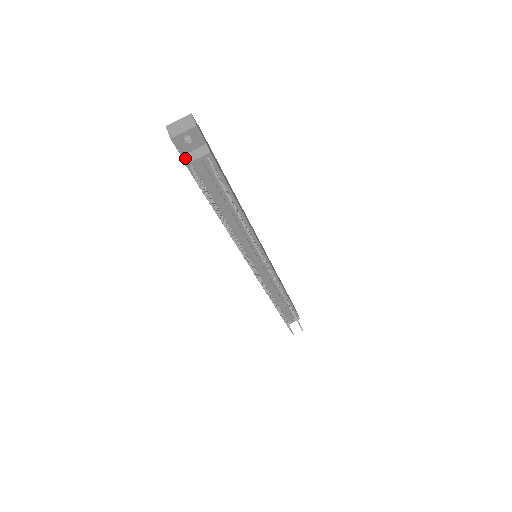
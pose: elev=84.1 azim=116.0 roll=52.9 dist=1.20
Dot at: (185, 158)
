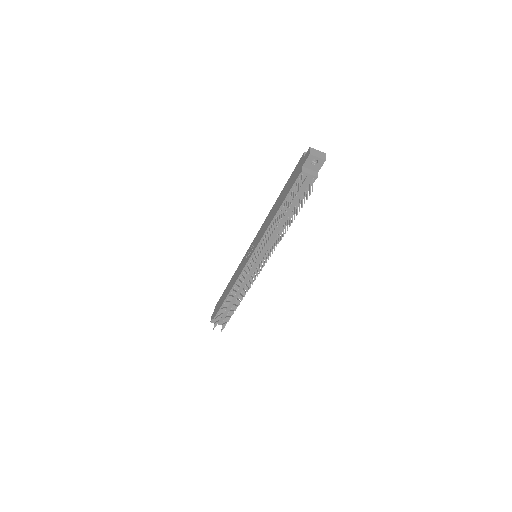
Dot at: (304, 169)
